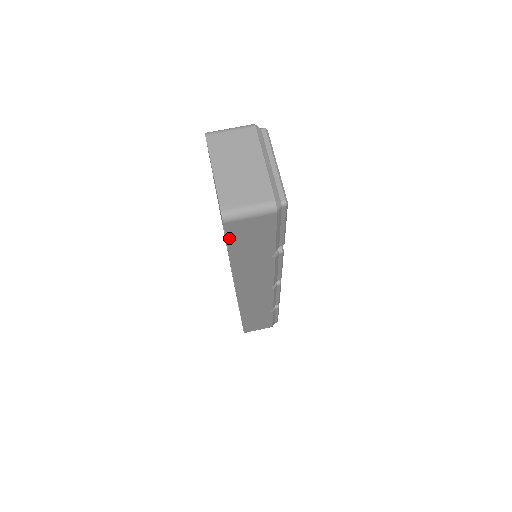
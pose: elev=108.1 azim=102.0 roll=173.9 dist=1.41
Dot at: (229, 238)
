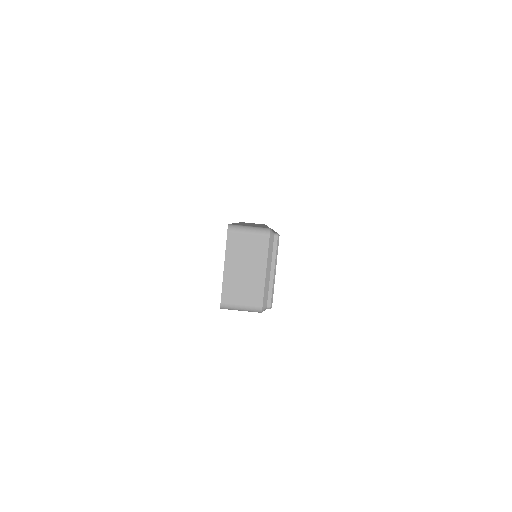
Dot at: occluded
